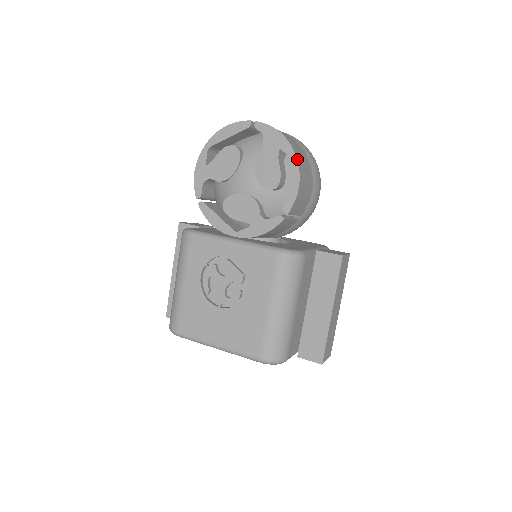
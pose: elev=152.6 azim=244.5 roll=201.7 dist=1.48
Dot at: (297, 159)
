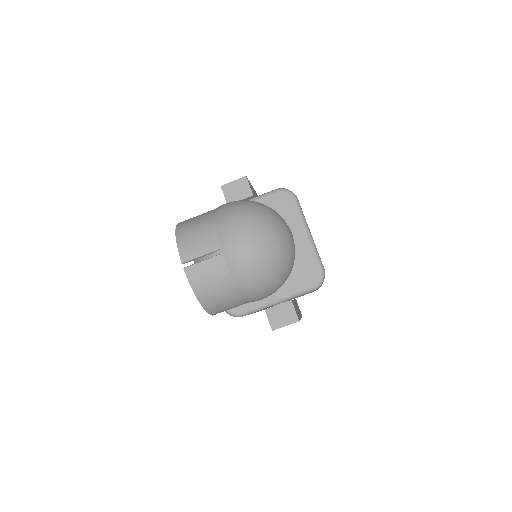
Dot at: (206, 310)
